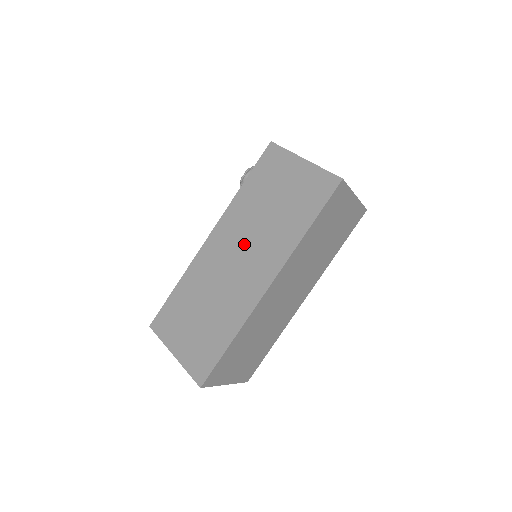
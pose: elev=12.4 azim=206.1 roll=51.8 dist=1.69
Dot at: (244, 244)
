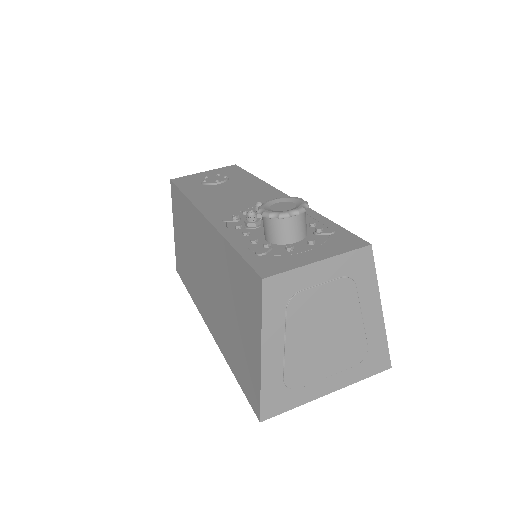
Dot at: (210, 278)
